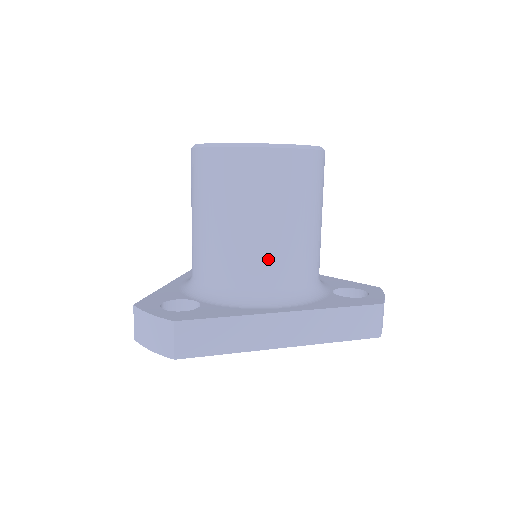
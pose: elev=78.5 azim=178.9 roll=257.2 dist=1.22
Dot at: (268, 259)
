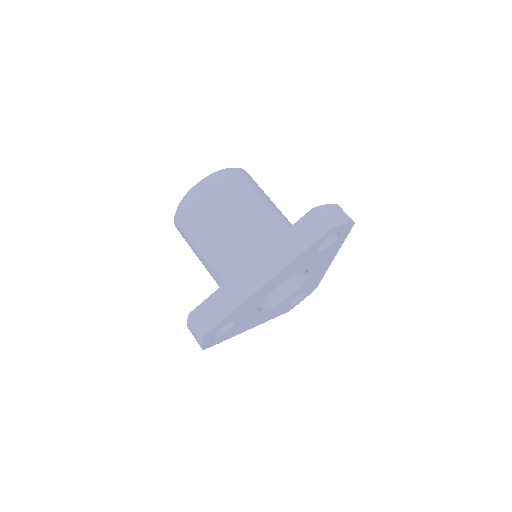
Dot at: (231, 245)
